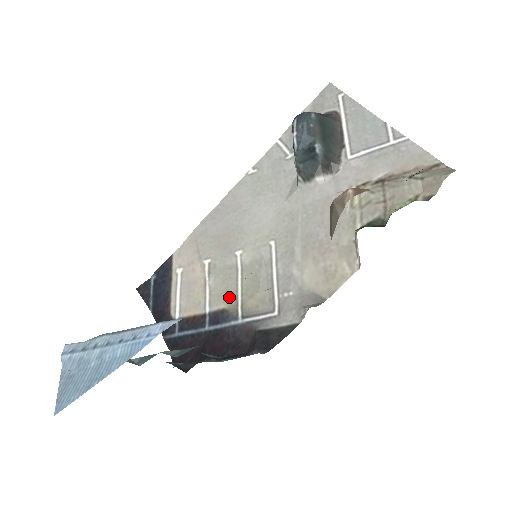
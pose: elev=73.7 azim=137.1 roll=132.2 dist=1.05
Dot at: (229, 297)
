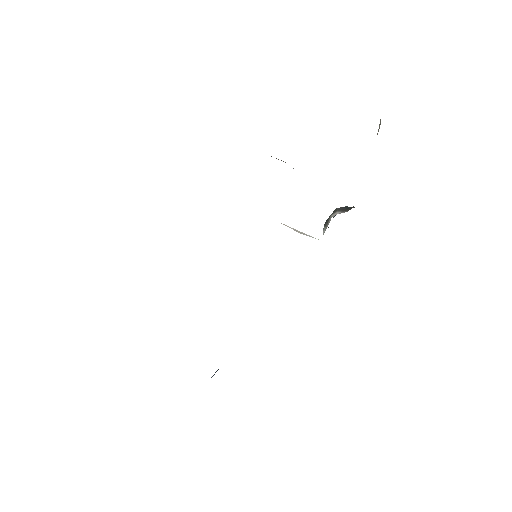
Dot at: occluded
